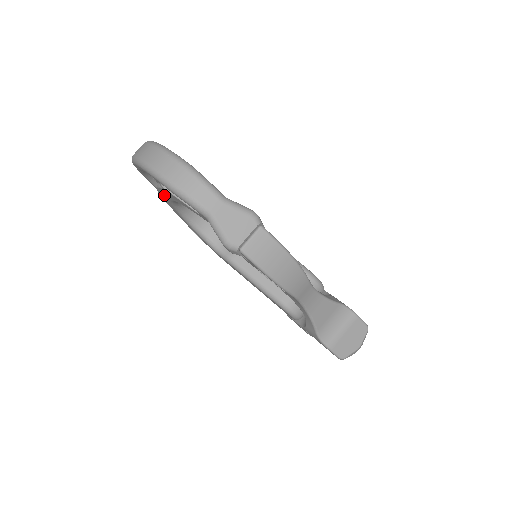
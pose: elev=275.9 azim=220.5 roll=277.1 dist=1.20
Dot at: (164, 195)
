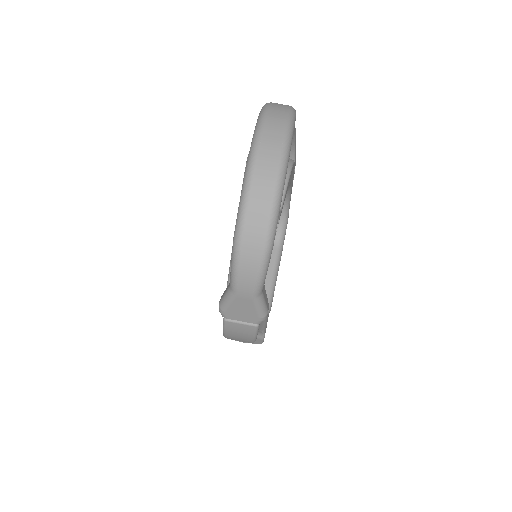
Dot at: occluded
